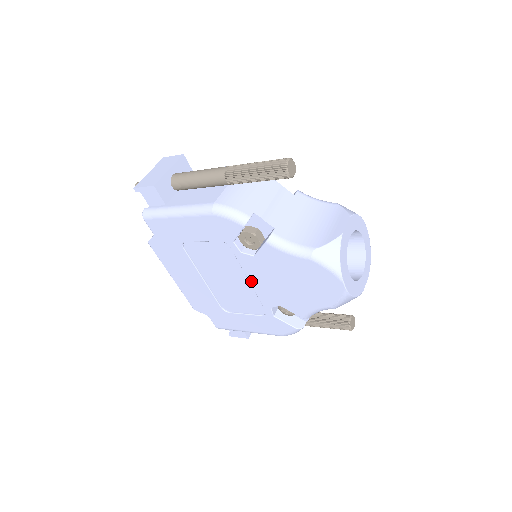
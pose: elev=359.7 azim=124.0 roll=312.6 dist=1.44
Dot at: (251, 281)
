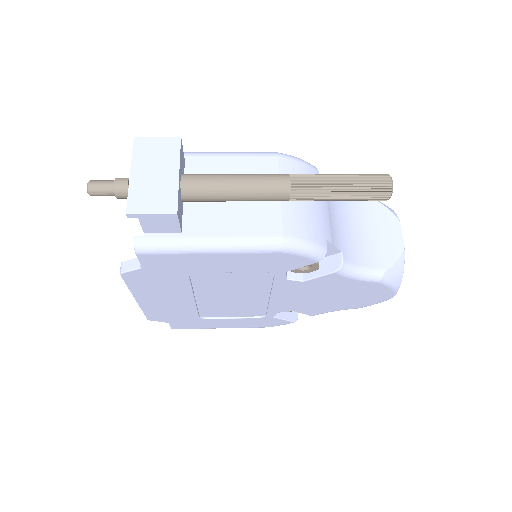
Dot at: (273, 298)
